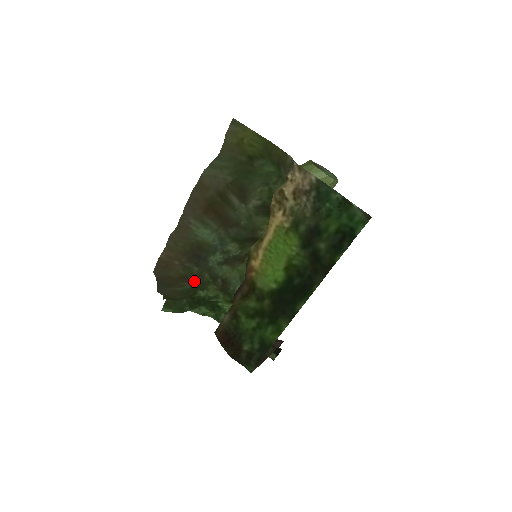
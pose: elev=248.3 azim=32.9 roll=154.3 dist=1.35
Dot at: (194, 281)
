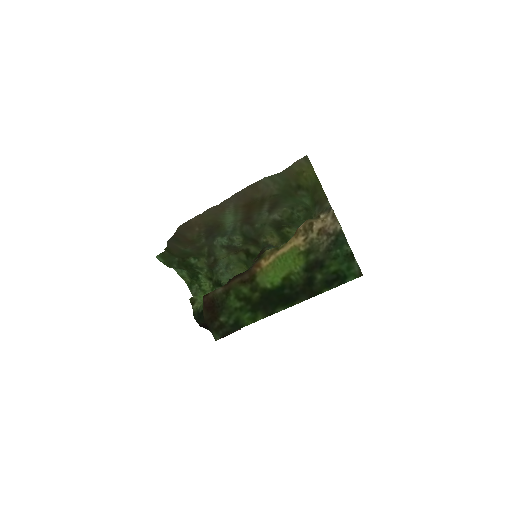
Dot at: (195, 248)
